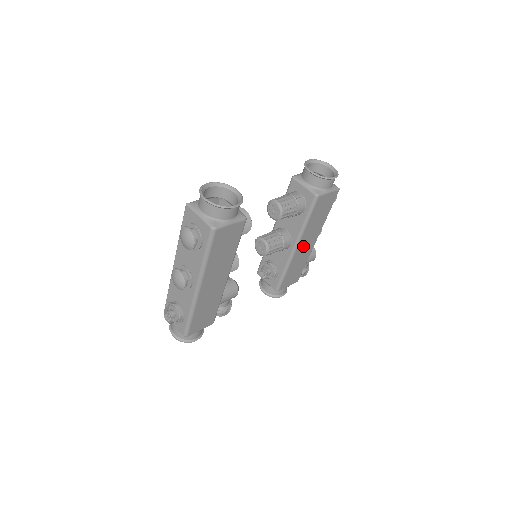
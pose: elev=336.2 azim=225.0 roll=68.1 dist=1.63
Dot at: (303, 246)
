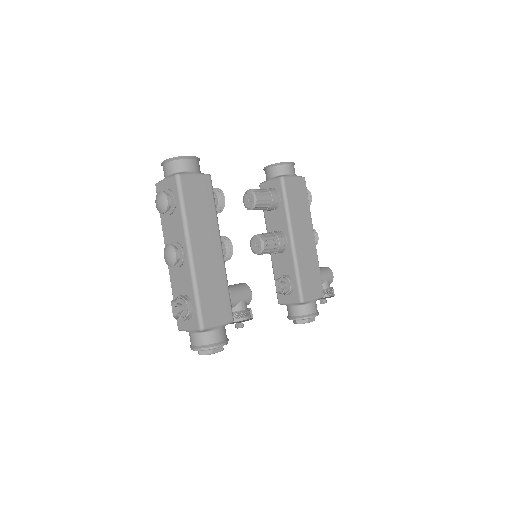
Dot at: (301, 240)
